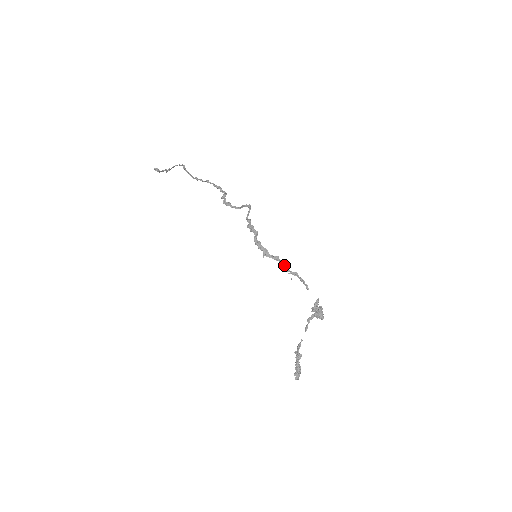
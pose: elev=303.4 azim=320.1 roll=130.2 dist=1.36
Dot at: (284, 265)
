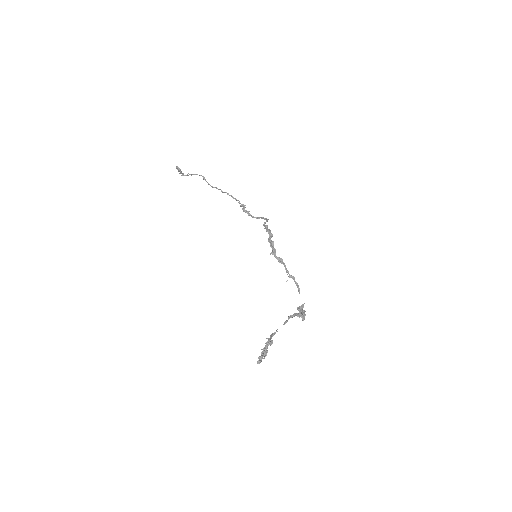
Dot at: occluded
